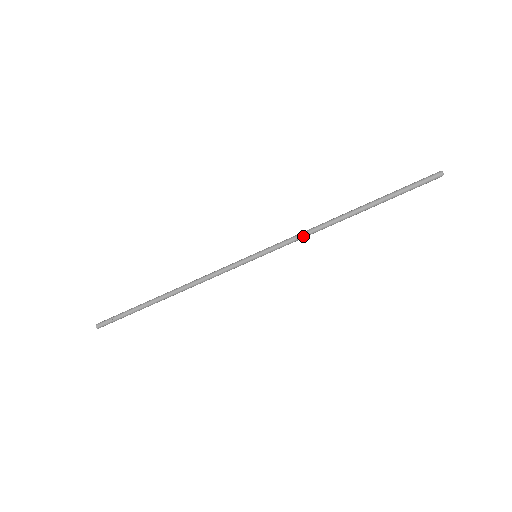
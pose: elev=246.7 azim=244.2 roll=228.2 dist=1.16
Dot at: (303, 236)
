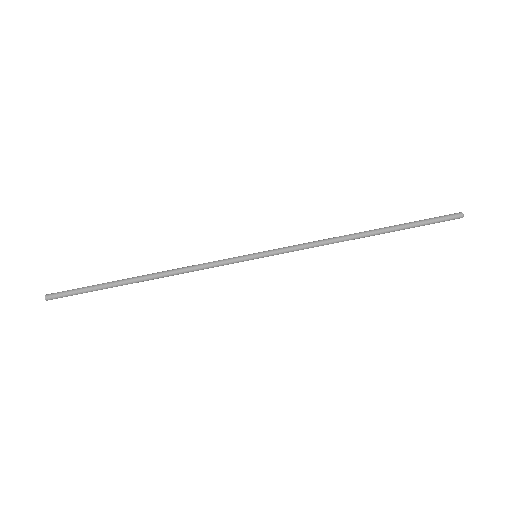
Dot at: (312, 245)
